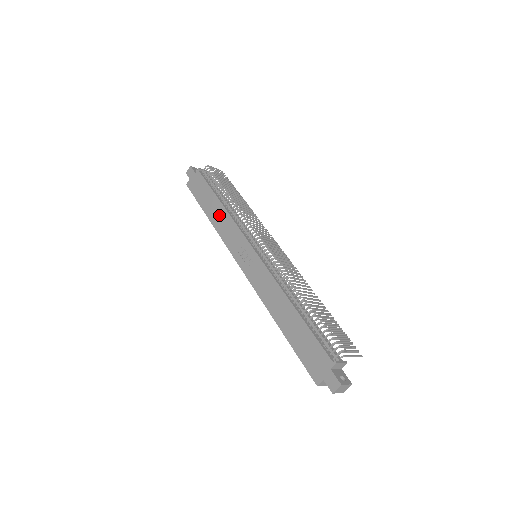
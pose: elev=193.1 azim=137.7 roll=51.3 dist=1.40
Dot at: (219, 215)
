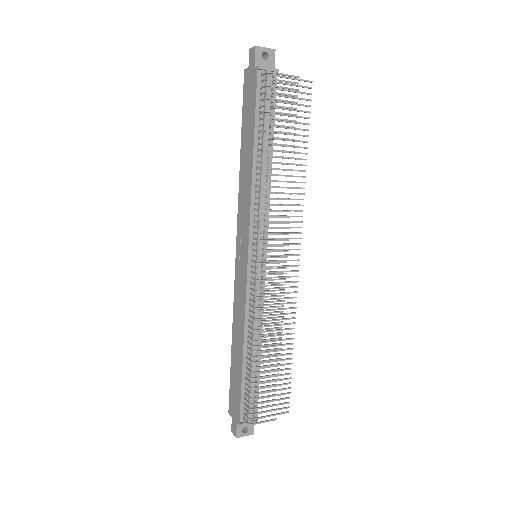
Dot at: (246, 171)
